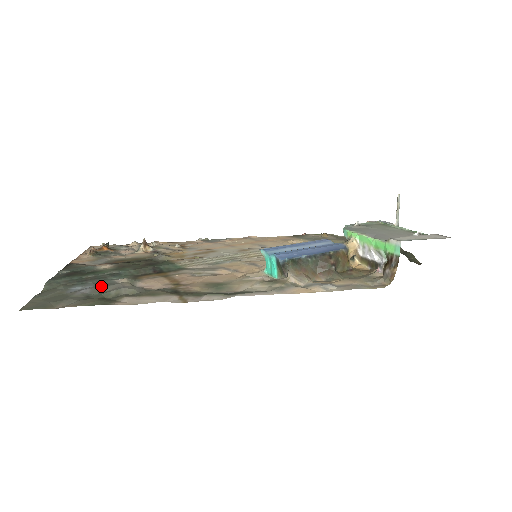
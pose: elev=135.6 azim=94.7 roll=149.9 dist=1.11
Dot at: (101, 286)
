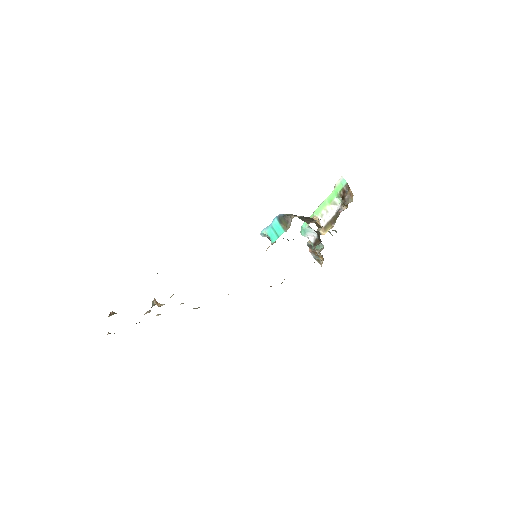
Dot at: occluded
